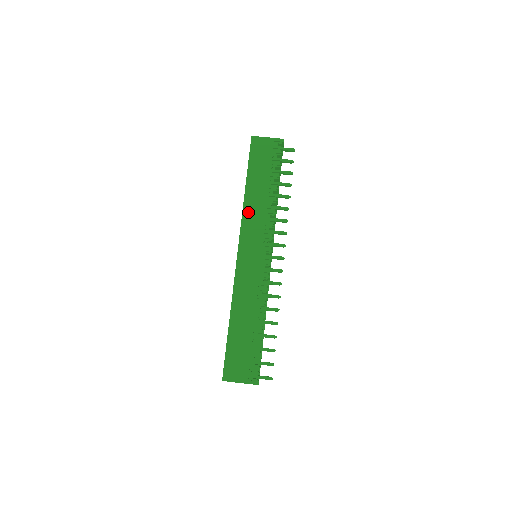
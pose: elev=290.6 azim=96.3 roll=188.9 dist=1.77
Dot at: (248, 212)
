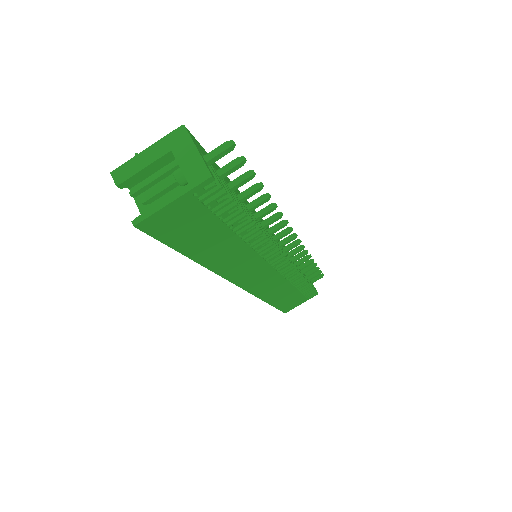
Dot at: (226, 269)
